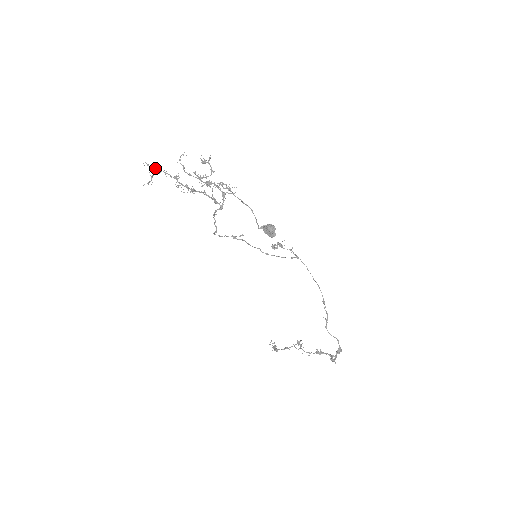
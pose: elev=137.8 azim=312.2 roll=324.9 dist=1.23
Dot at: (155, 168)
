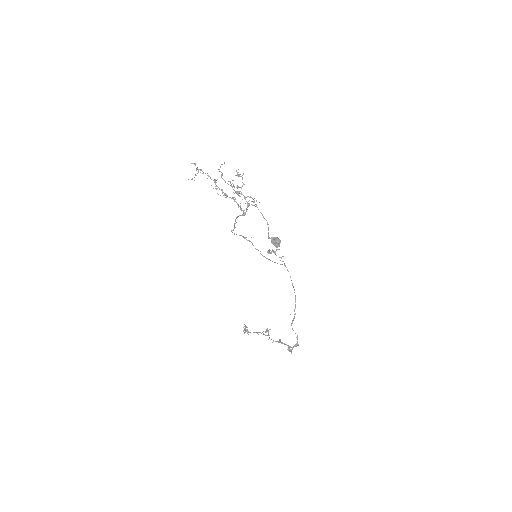
Dot at: (200, 169)
